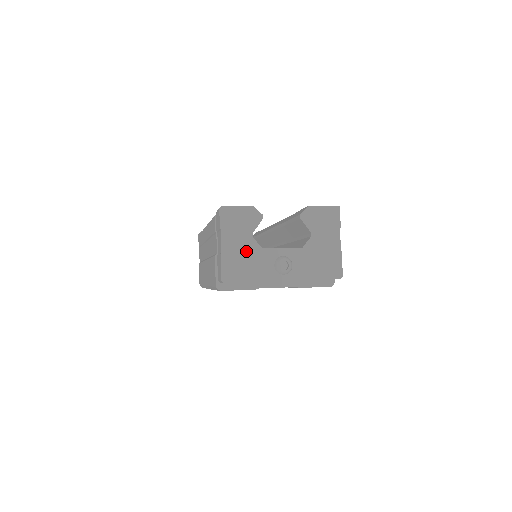
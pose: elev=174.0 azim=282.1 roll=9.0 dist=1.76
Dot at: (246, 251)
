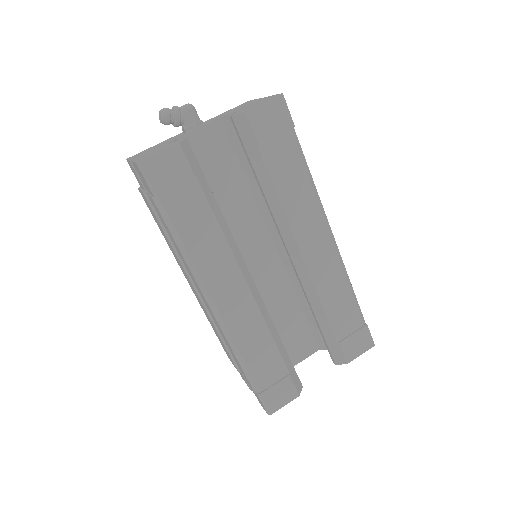
Dot at: occluded
